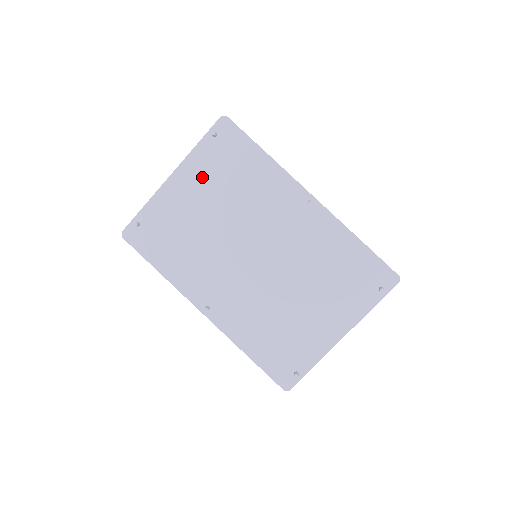
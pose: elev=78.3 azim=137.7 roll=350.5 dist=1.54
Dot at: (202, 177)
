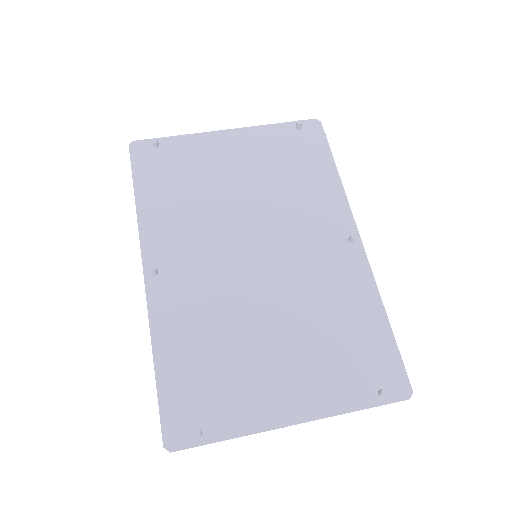
Dot at: (258, 150)
